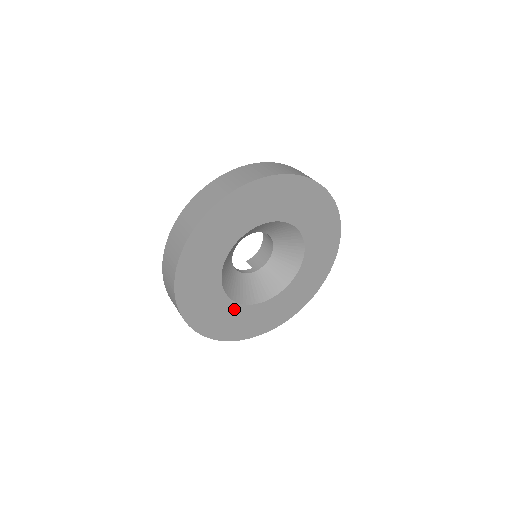
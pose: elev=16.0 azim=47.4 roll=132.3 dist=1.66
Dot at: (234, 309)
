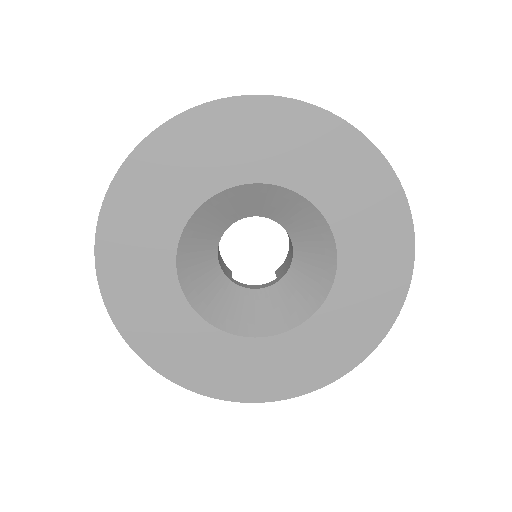
Dot at: (242, 347)
